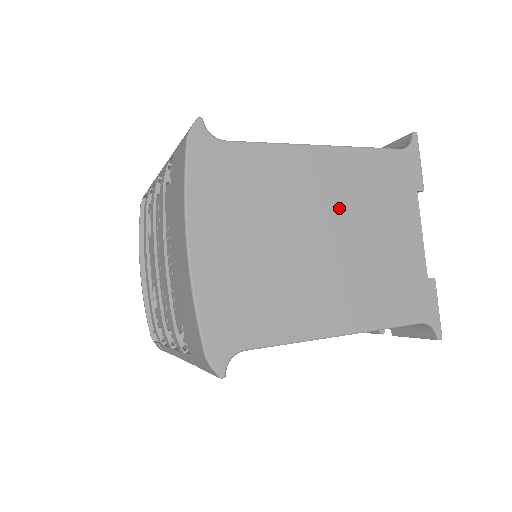
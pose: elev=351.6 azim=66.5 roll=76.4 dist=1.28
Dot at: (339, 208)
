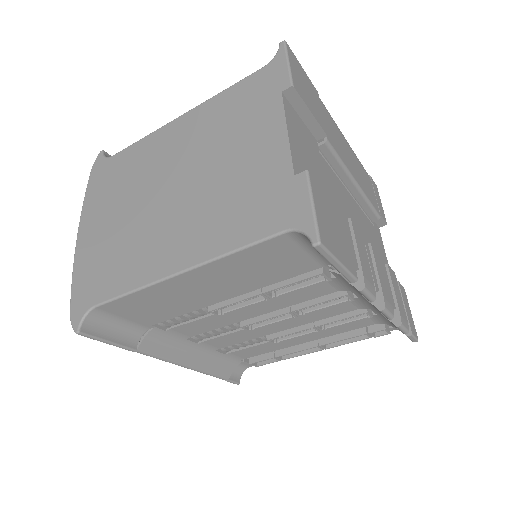
Dot at: (190, 155)
